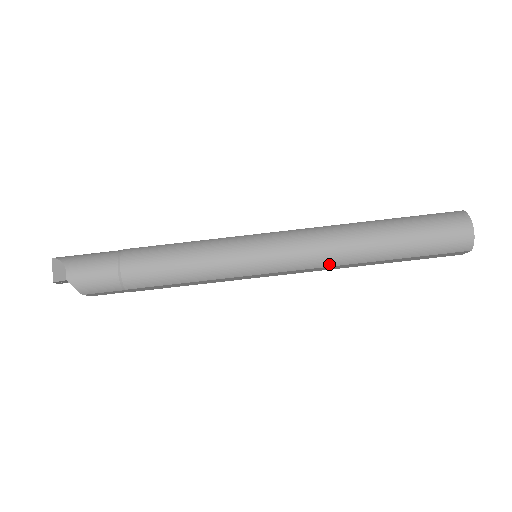
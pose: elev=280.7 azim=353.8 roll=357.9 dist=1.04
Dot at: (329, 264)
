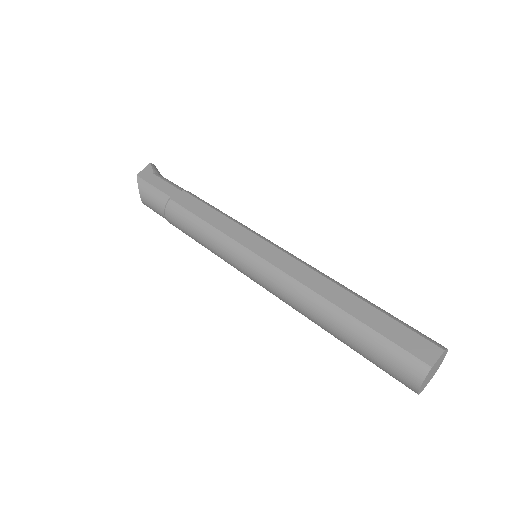
Dot at: occluded
